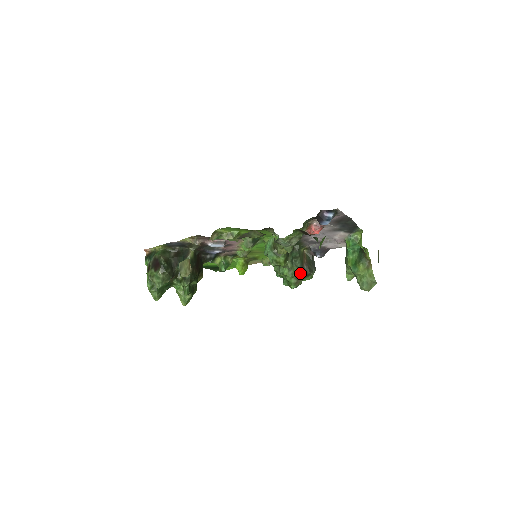
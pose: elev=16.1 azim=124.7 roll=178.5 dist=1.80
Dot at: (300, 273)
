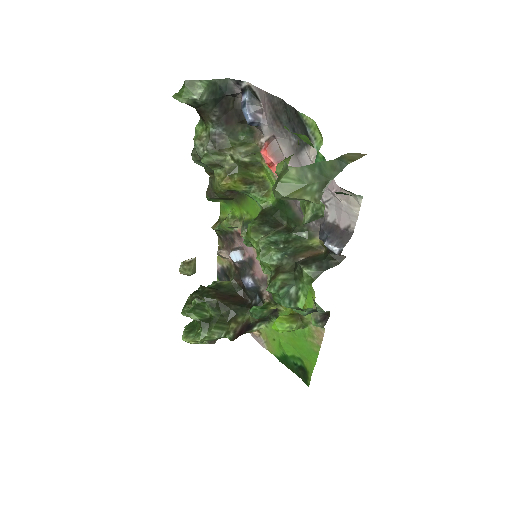
Dot at: (286, 265)
